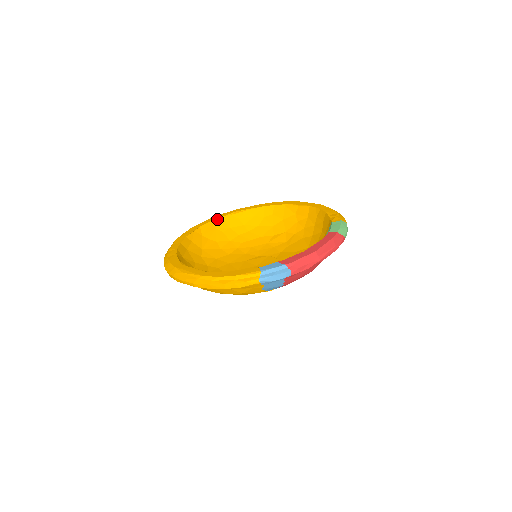
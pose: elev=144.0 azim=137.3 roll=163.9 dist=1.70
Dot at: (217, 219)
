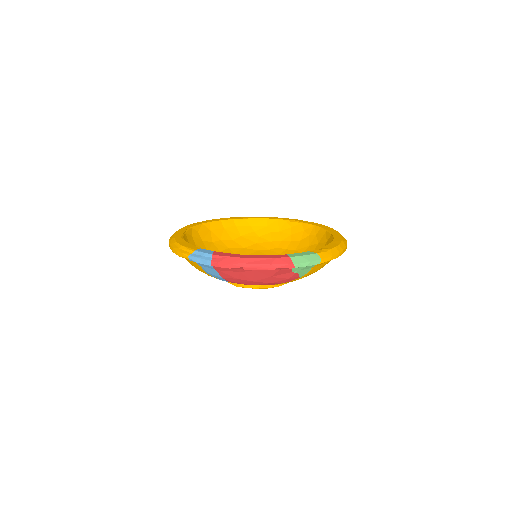
Dot at: (273, 219)
